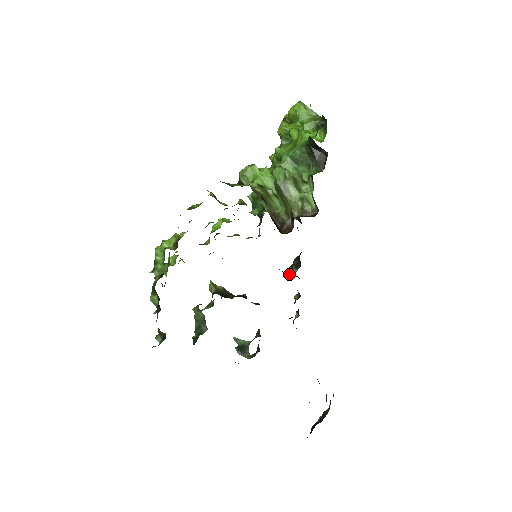
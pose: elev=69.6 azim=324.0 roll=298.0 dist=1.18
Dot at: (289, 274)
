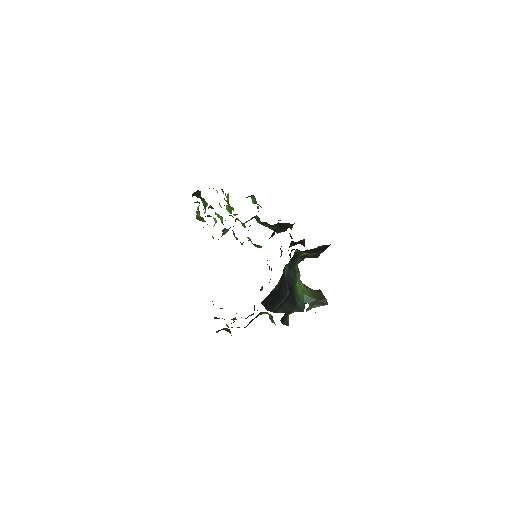
Dot at: occluded
